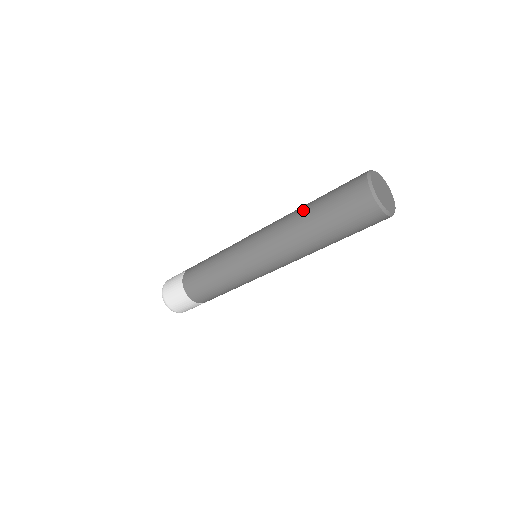
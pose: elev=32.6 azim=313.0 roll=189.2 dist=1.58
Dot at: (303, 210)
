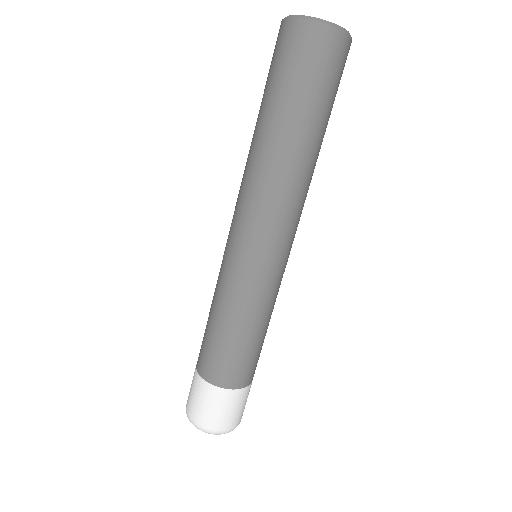
Dot at: occluded
